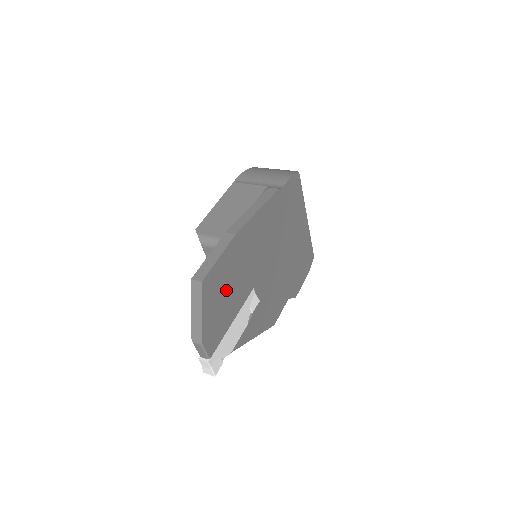
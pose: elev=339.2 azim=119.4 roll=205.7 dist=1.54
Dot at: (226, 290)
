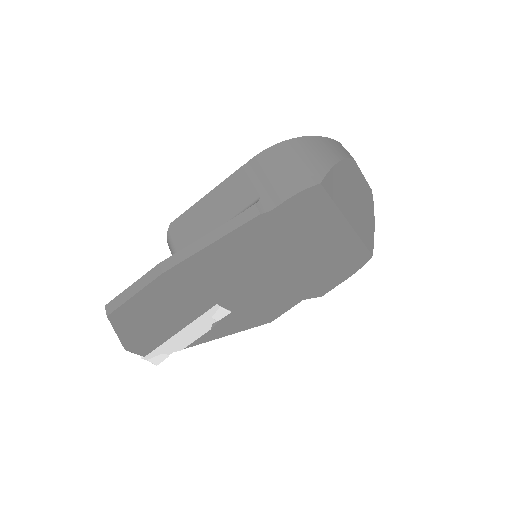
Dot at: (158, 314)
